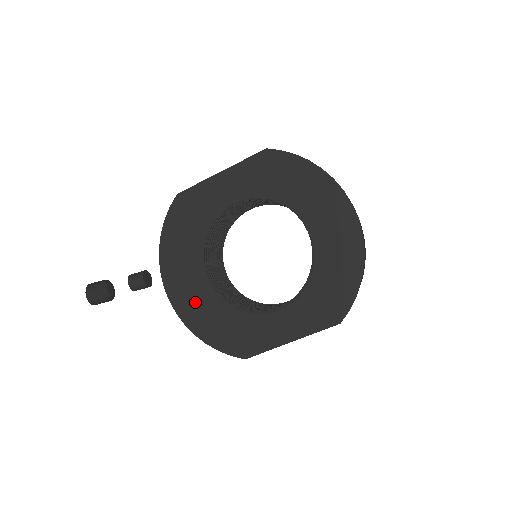
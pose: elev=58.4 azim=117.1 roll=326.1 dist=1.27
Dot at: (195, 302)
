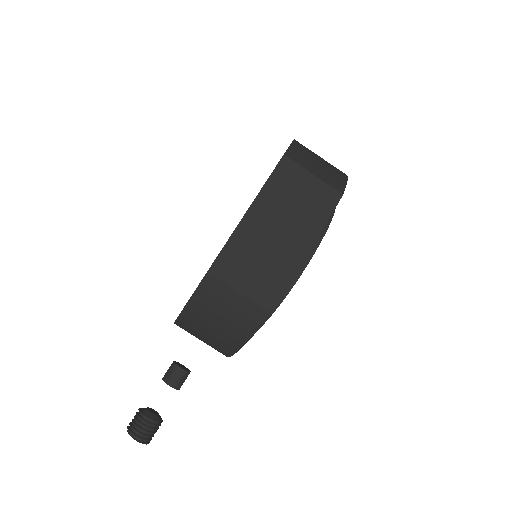
Dot at: occluded
